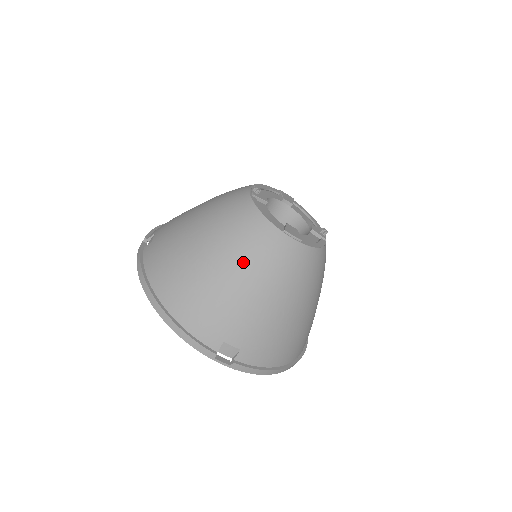
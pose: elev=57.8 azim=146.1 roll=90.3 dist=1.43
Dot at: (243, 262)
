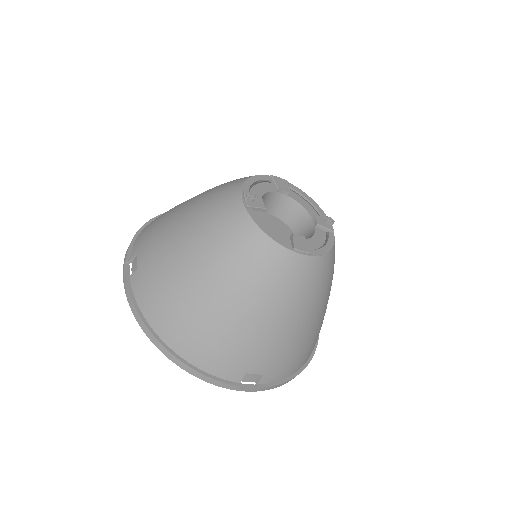
Dot at: (253, 294)
